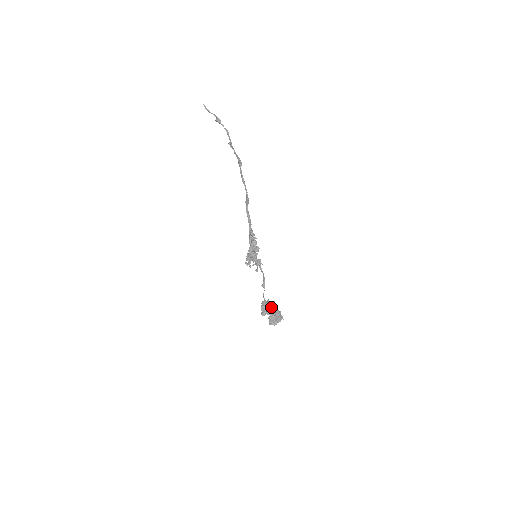
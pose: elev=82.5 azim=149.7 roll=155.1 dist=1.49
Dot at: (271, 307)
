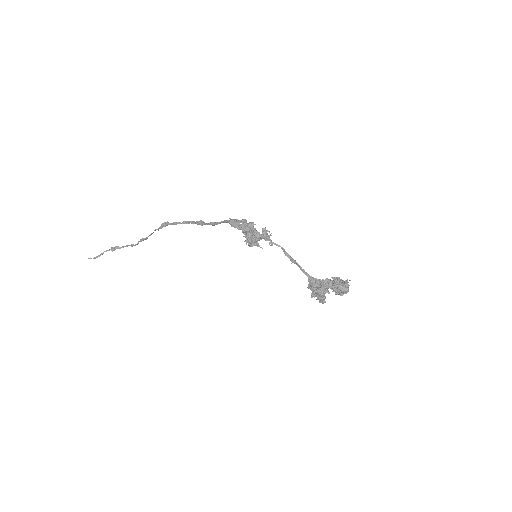
Dot at: (323, 285)
